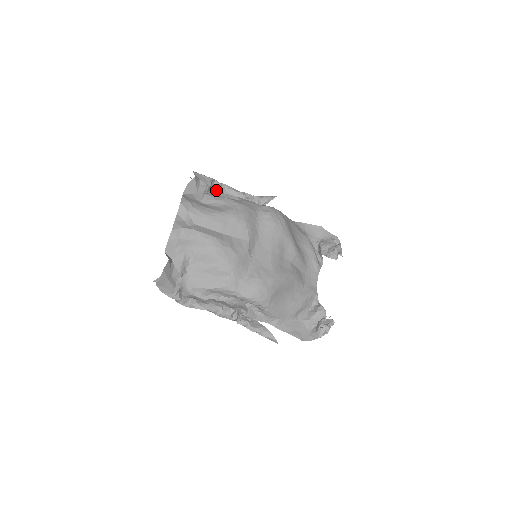
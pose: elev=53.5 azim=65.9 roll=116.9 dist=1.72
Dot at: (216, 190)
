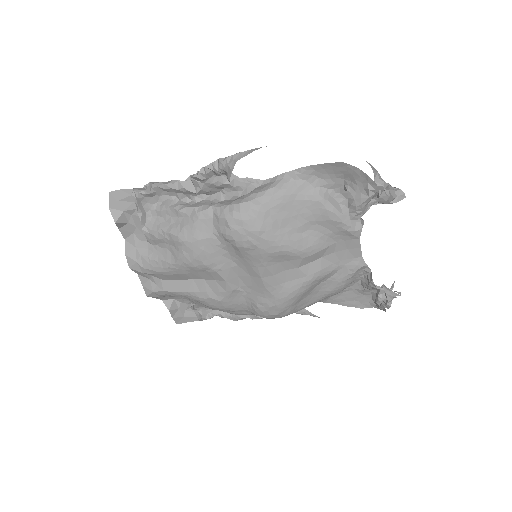
Dot at: (153, 201)
